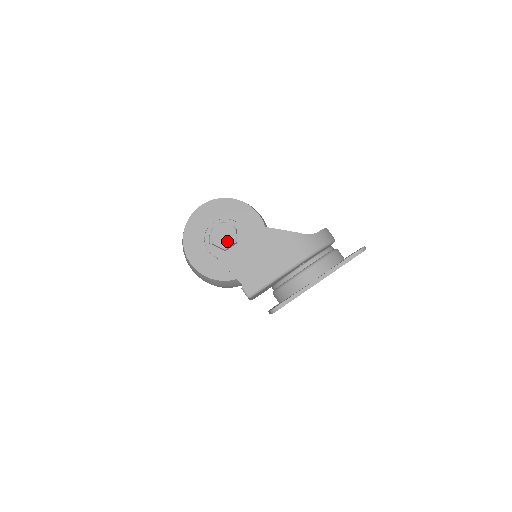
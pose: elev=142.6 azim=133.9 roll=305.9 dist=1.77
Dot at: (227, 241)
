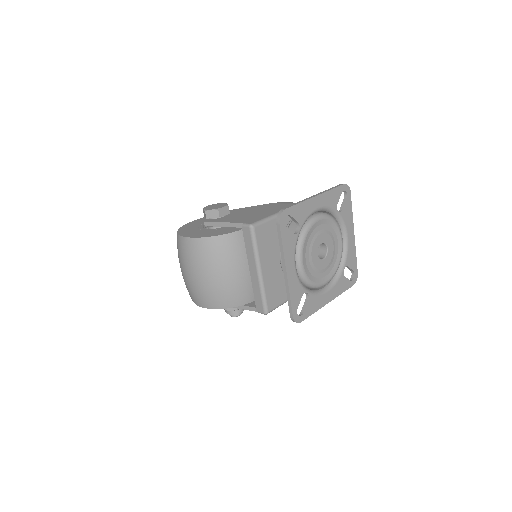
Dot at: (219, 207)
